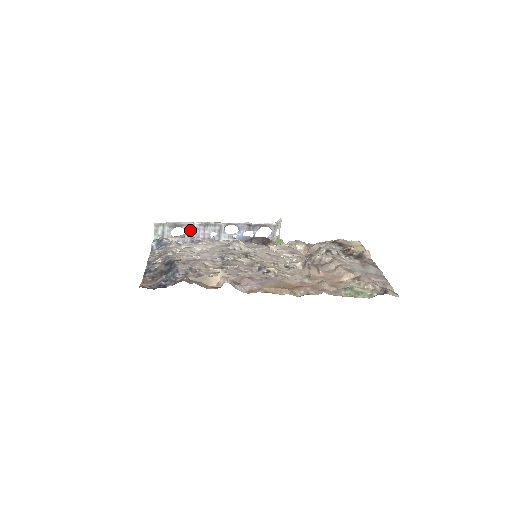
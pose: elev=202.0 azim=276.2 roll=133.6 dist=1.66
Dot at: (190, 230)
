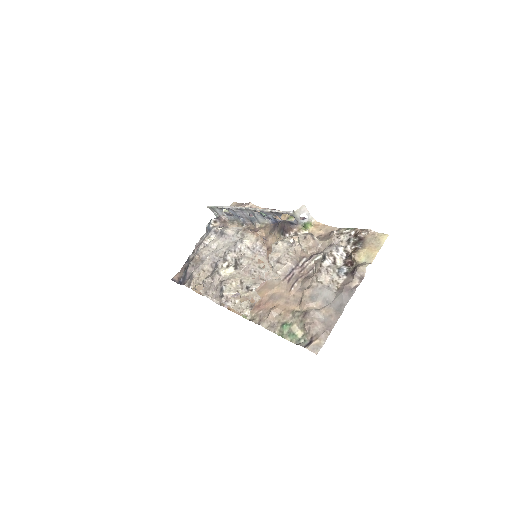
Dot at: (233, 212)
